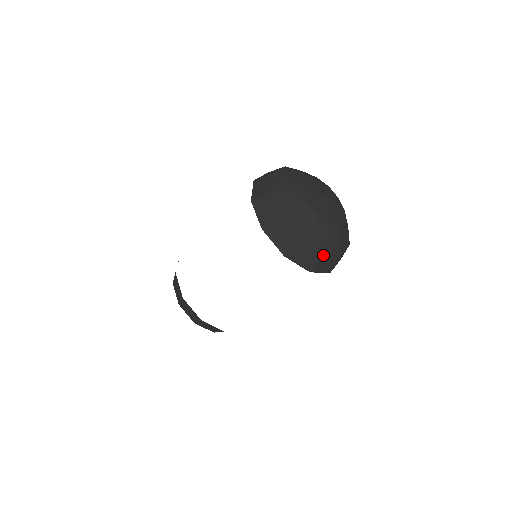
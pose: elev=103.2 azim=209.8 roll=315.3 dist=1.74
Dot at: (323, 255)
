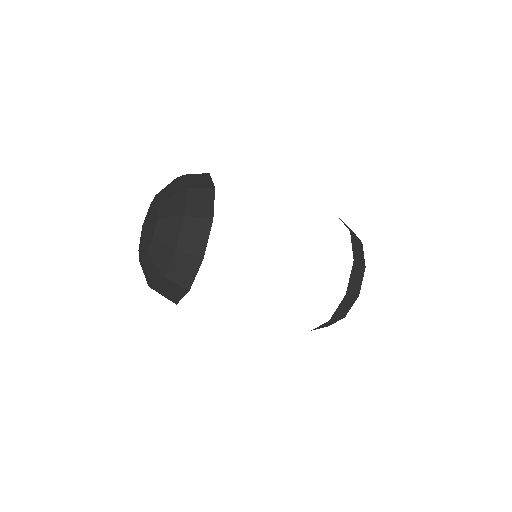
Dot at: occluded
